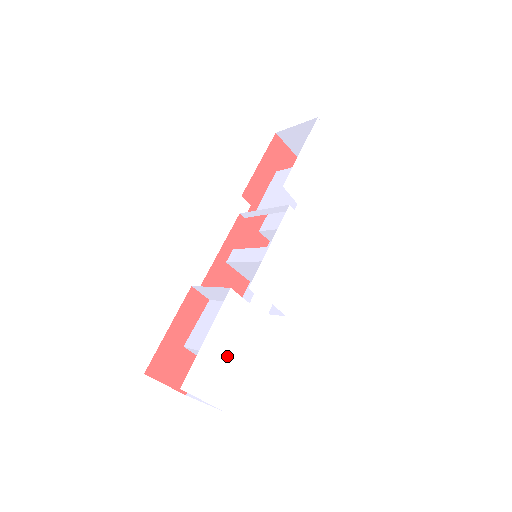
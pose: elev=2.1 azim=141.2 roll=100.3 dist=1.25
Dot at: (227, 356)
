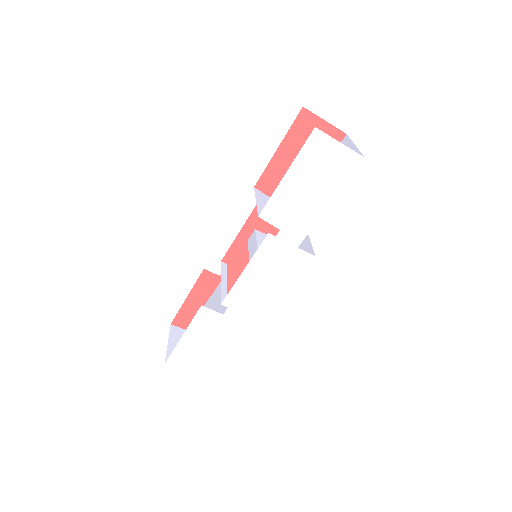
Dot at: (204, 347)
